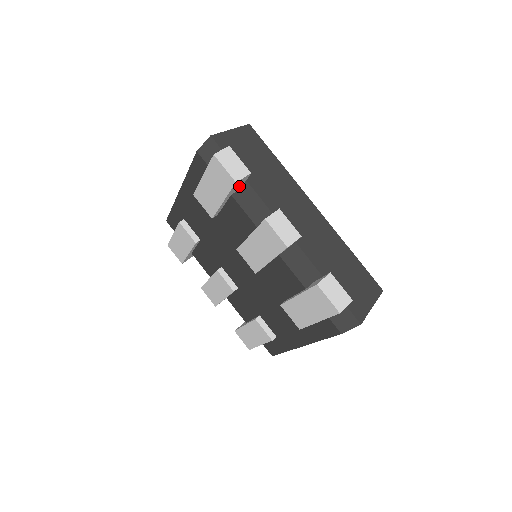
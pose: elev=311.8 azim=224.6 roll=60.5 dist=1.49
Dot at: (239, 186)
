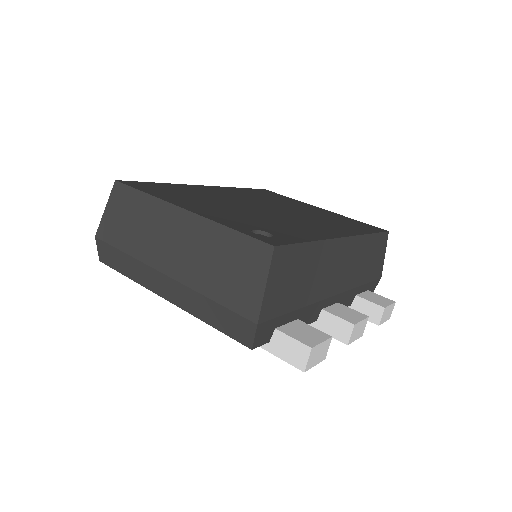
Dot at: occluded
